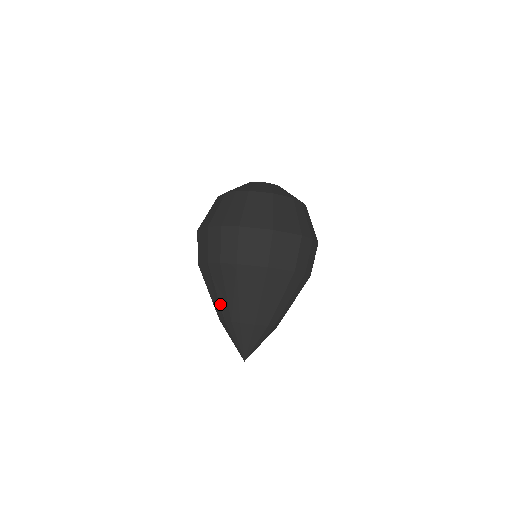
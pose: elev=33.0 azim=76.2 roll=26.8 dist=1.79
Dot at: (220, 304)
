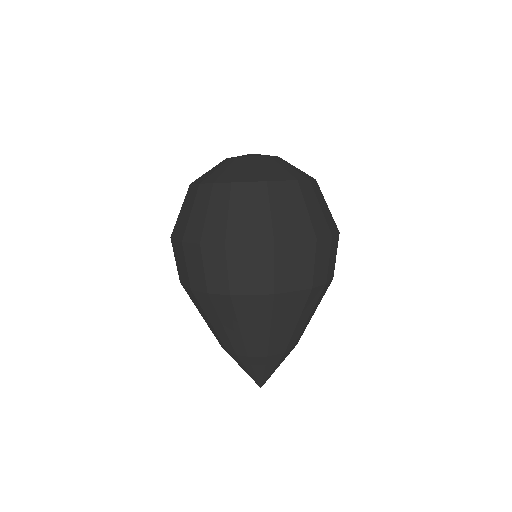
Dot at: (218, 335)
